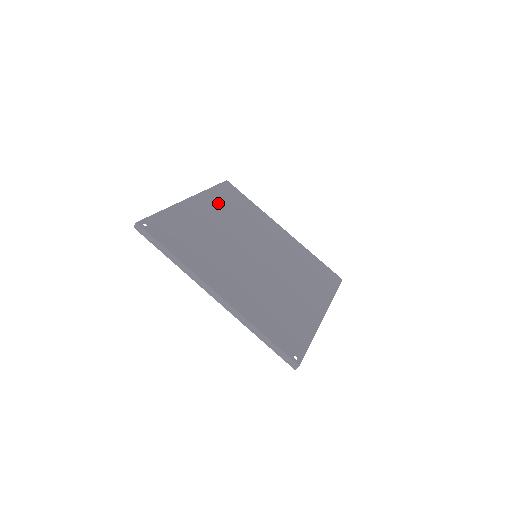
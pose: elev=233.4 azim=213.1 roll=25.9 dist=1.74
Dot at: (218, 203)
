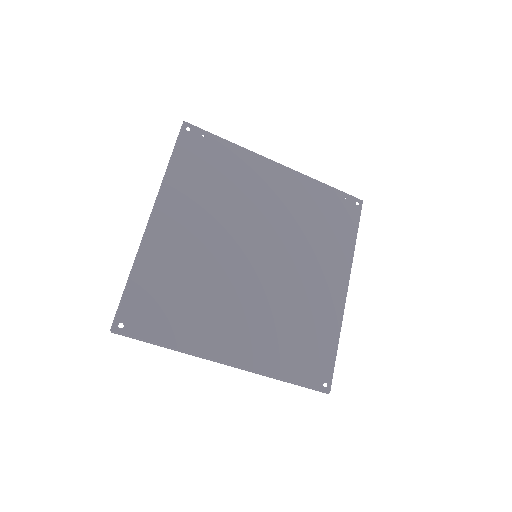
Dot at: (187, 191)
